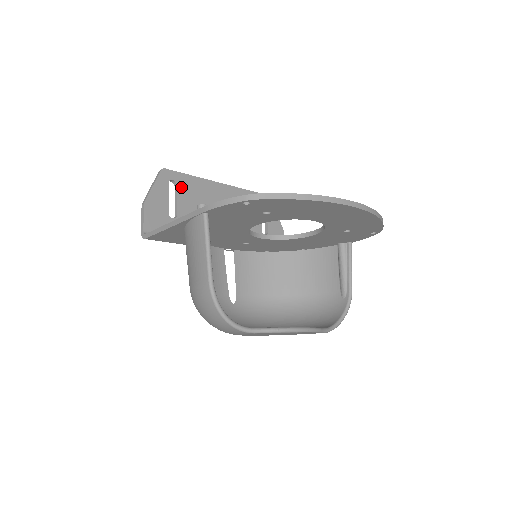
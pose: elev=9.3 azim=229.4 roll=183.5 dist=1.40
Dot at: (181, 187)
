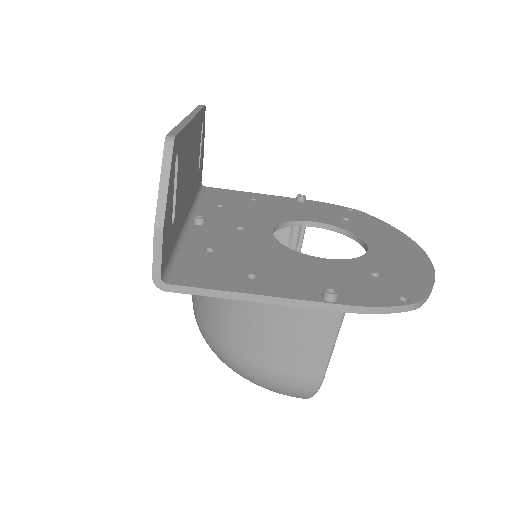
Dot at: (179, 159)
